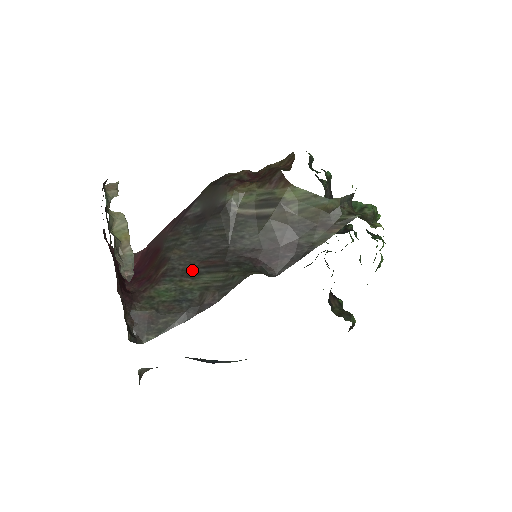
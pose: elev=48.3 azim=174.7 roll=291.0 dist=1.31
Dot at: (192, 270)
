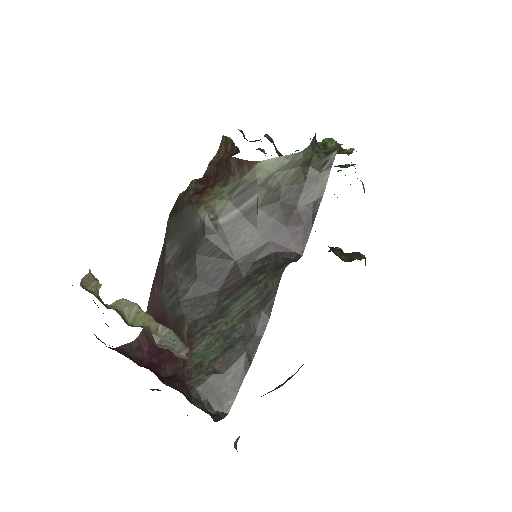
Dot at: (216, 309)
